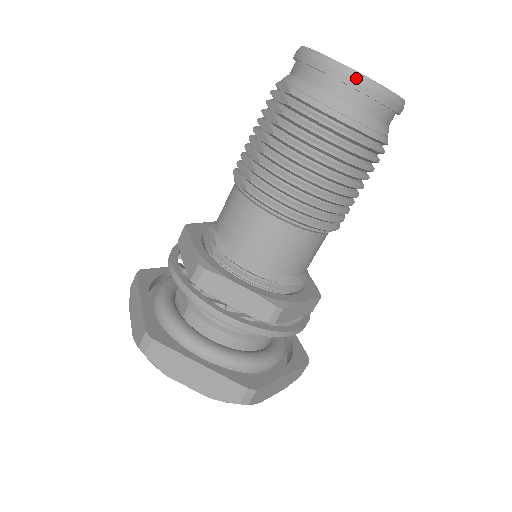
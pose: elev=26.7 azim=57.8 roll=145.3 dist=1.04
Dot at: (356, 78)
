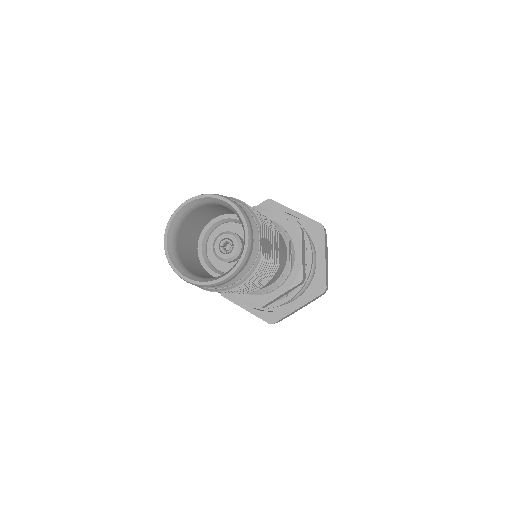
Dot at: (187, 282)
